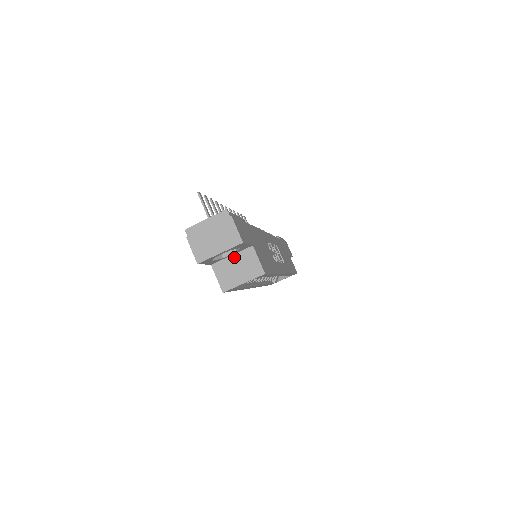
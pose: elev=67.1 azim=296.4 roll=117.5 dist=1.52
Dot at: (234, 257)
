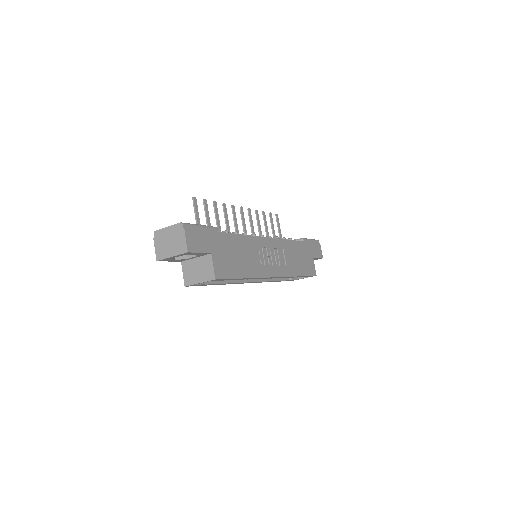
Dot at: (197, 260)
